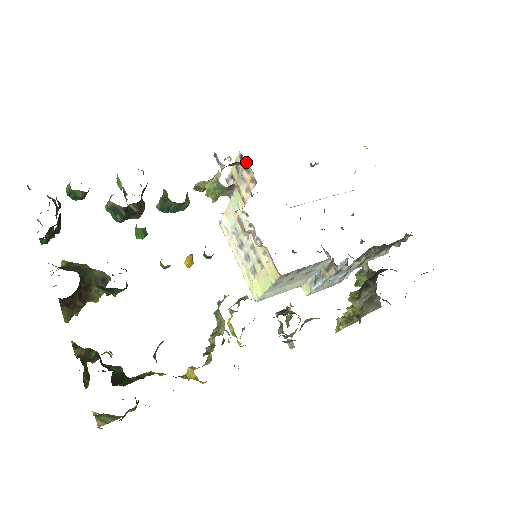
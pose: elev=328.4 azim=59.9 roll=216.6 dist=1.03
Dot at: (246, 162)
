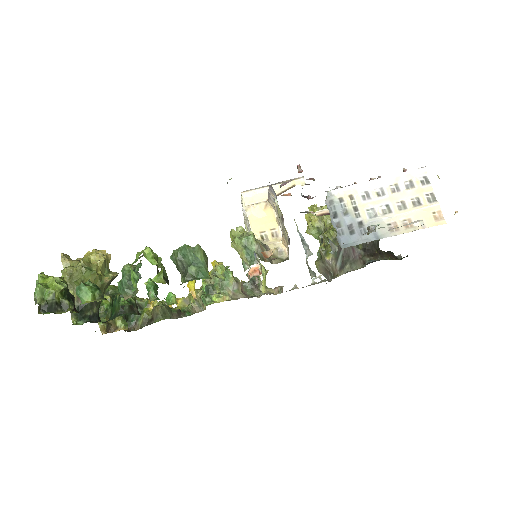
Dot at: (288, 252)
